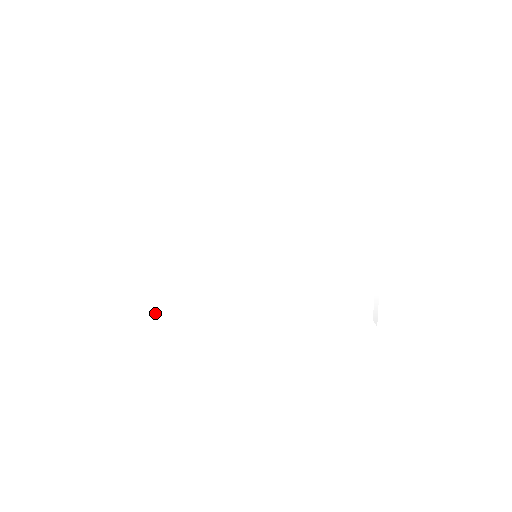
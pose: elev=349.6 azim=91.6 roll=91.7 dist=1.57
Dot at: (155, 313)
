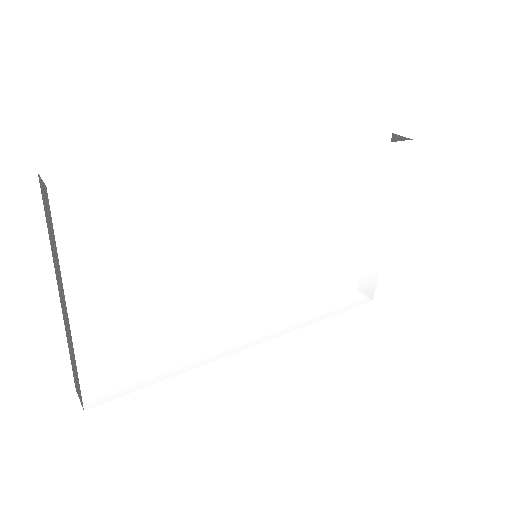
Dot at: (116, 383)
